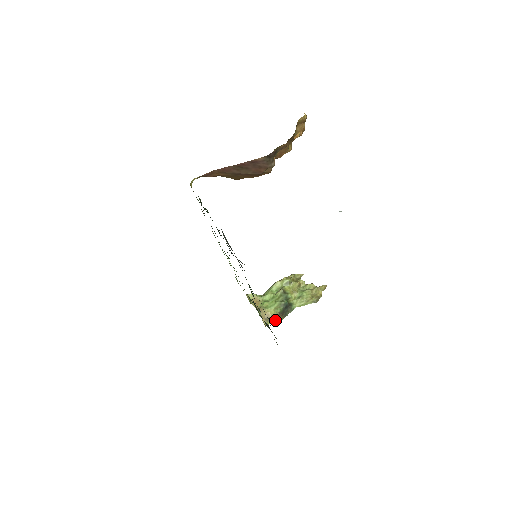
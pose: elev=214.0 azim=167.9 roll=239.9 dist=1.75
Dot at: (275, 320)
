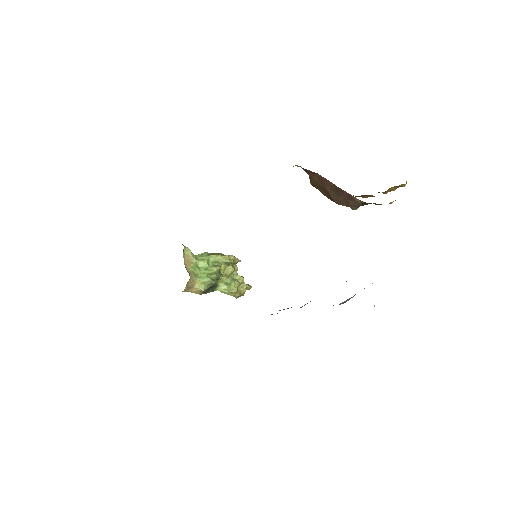
Dot at: (194, 292)
